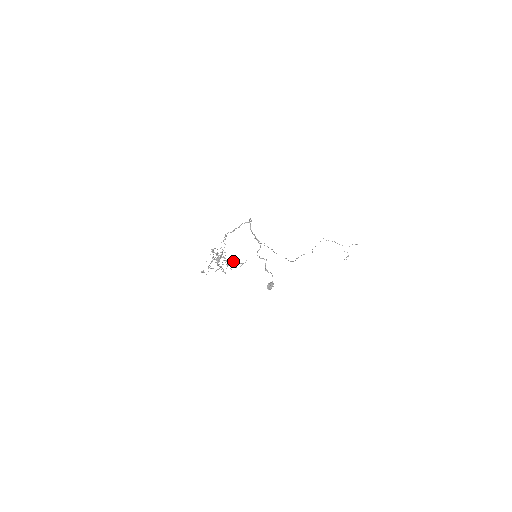
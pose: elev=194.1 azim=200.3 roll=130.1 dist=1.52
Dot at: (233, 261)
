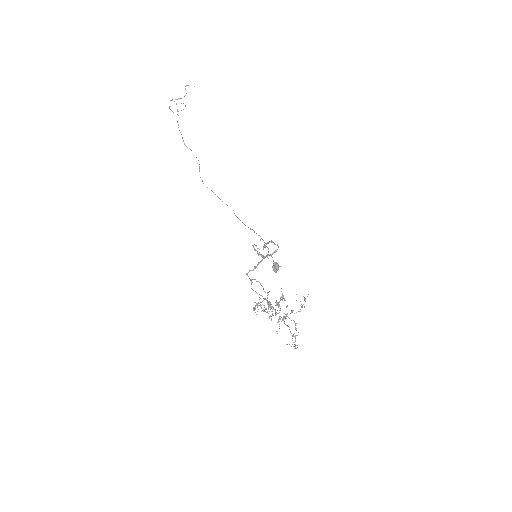
Dot at: (282, 299)
